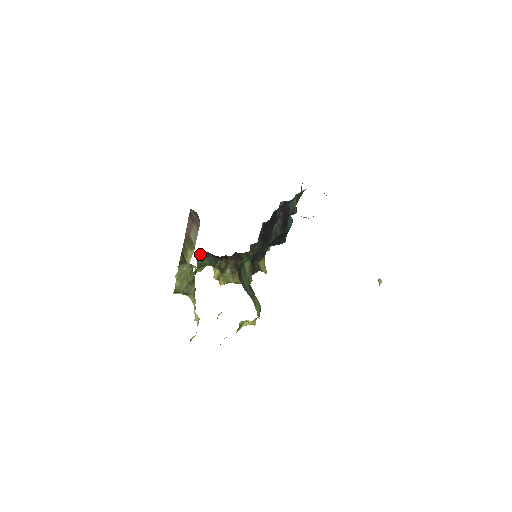
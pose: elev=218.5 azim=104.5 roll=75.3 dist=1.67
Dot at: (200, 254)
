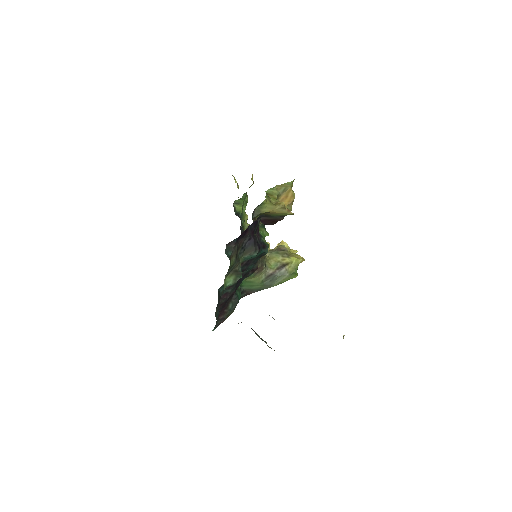
Dot at: (234, 201)
